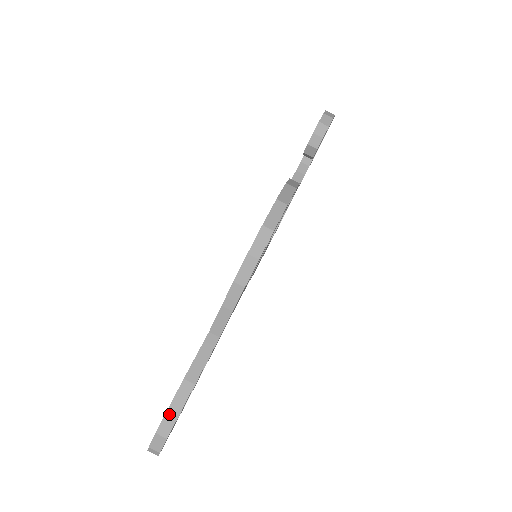
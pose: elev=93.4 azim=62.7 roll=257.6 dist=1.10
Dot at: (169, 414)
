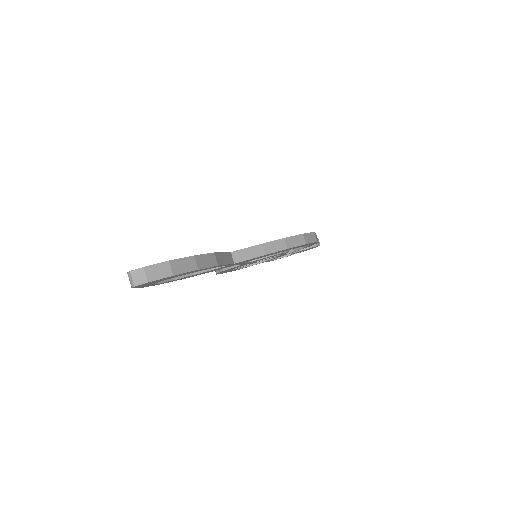
Dot at: (192, 260)
